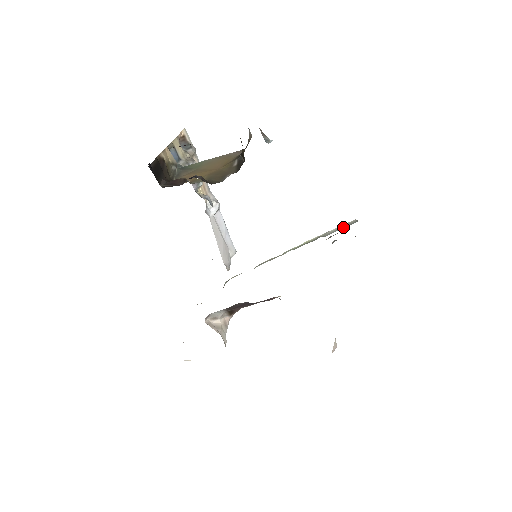
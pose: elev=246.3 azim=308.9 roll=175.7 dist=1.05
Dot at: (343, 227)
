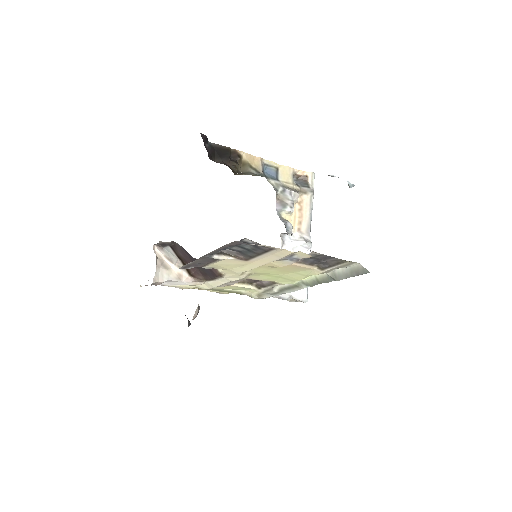
Dot at: (353, 274)
